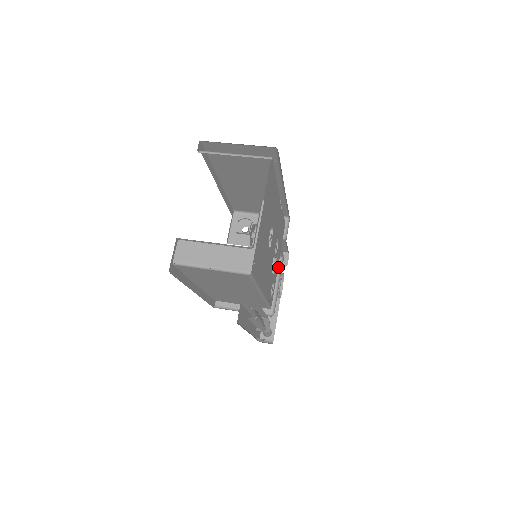
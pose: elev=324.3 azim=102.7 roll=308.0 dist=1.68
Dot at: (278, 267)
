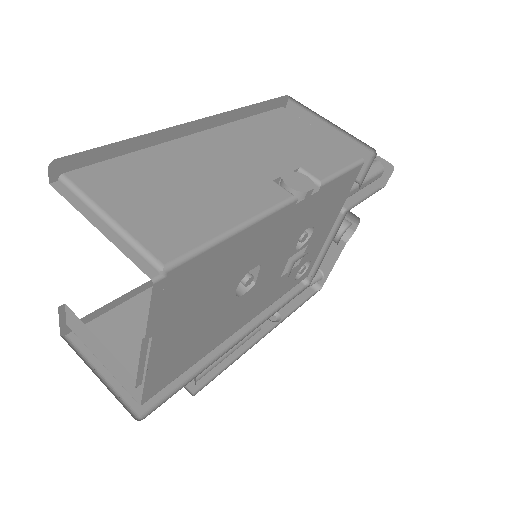
Dot at: (334, 226)
